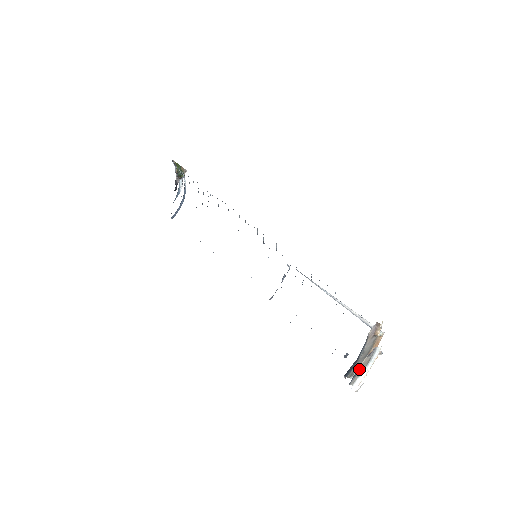
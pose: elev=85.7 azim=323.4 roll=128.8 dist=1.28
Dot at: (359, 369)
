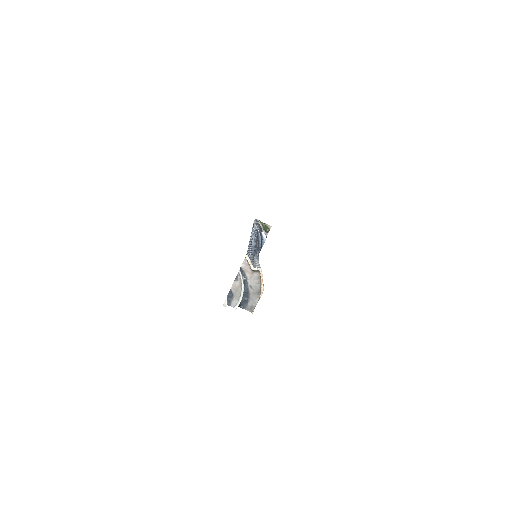
Dot at: (233, 292)
